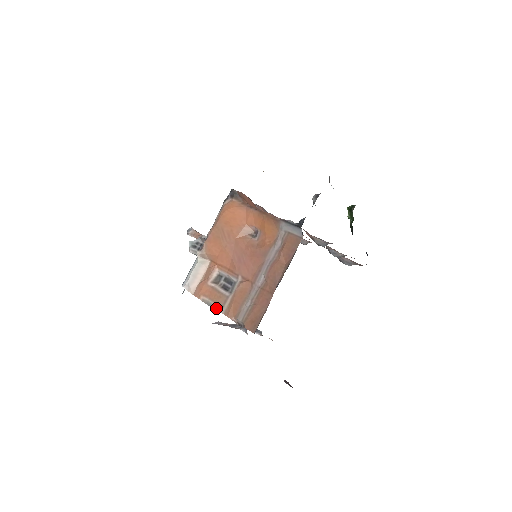
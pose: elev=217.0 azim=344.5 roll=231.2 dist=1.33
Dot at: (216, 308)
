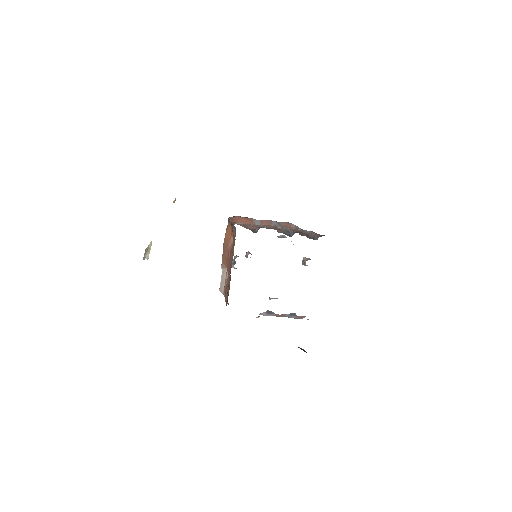
Dot at: occluded
